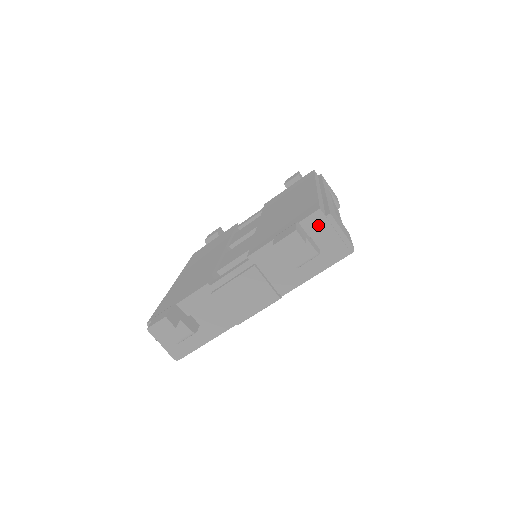
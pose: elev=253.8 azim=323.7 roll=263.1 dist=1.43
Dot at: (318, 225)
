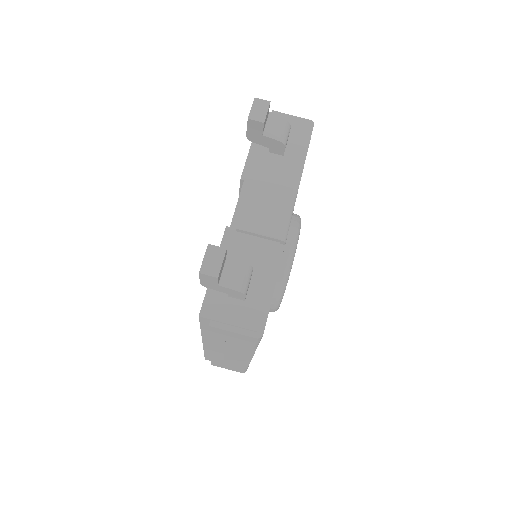
Dot at: occluded
